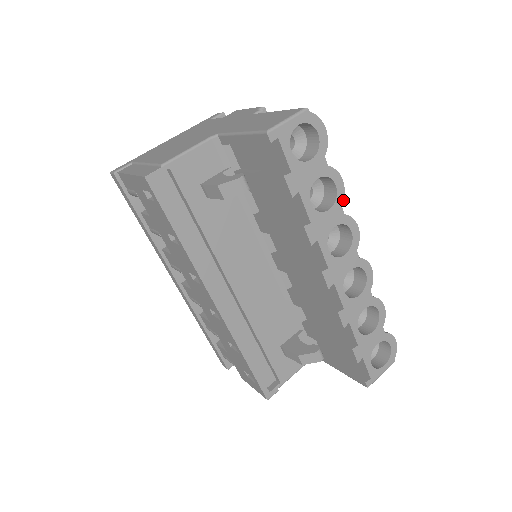
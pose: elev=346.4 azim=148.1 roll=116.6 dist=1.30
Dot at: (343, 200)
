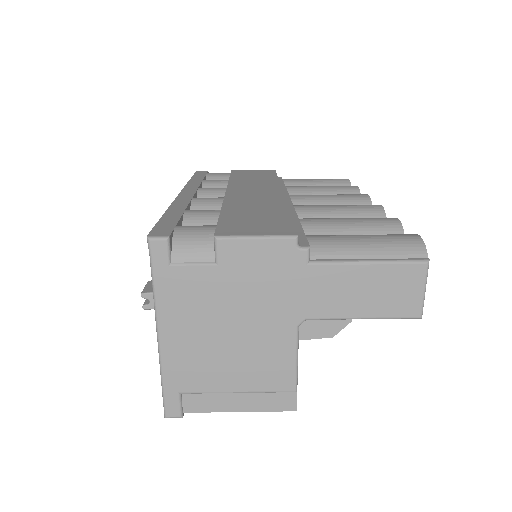
Dot at: occluded
